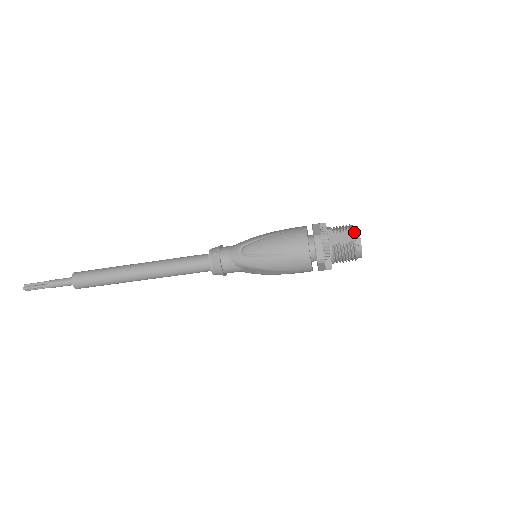
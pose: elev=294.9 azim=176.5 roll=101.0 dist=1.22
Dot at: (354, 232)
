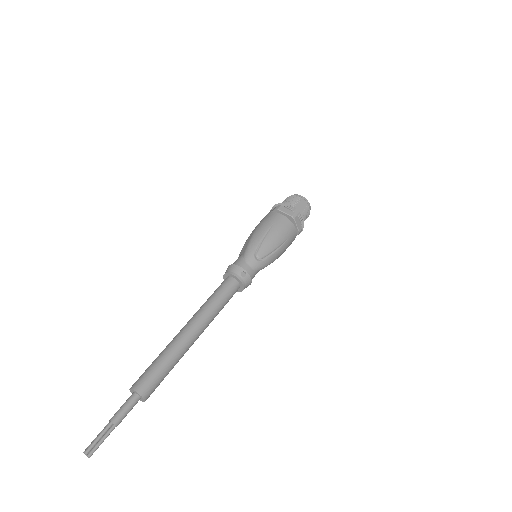
Dot at: (303, 200)
